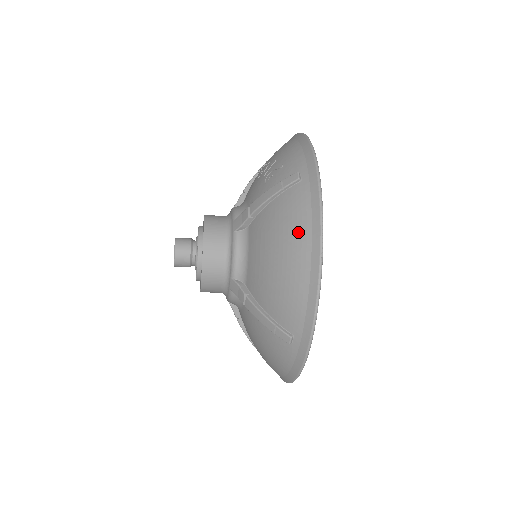
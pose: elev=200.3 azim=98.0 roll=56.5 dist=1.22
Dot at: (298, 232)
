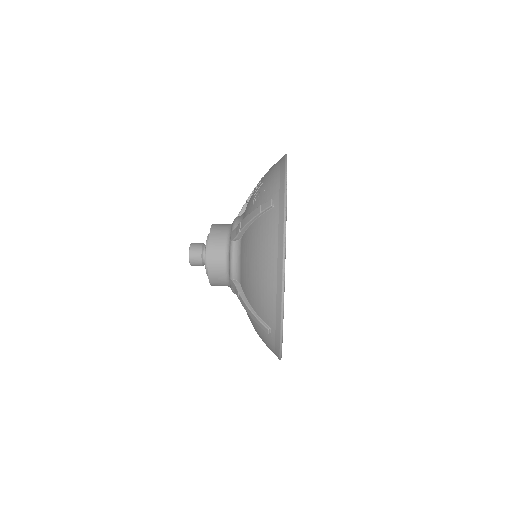
Dot at: (269, 250)
